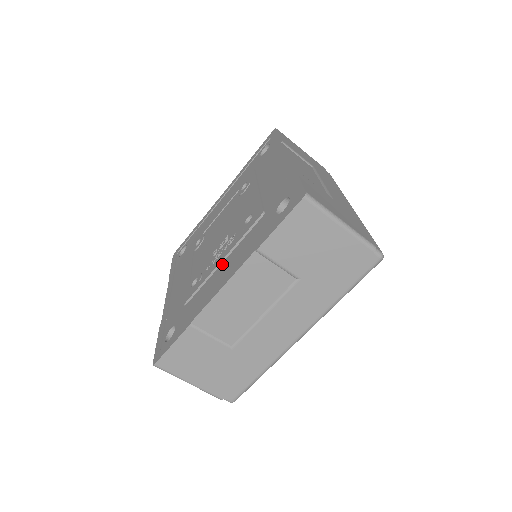
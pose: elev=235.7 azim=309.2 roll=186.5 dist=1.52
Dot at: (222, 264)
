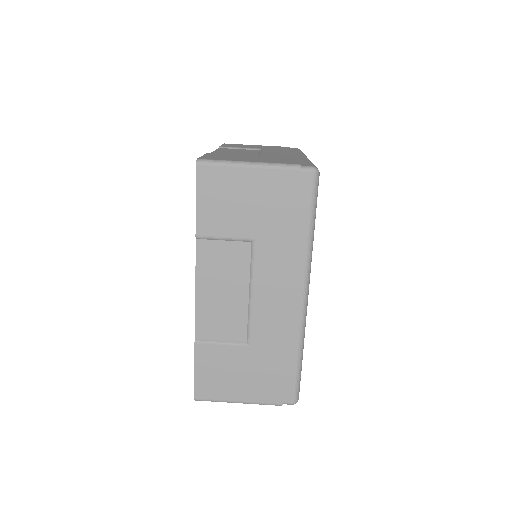
Dot at: occluded
